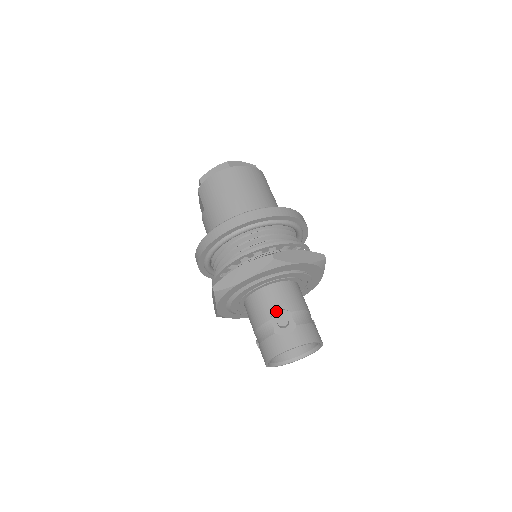
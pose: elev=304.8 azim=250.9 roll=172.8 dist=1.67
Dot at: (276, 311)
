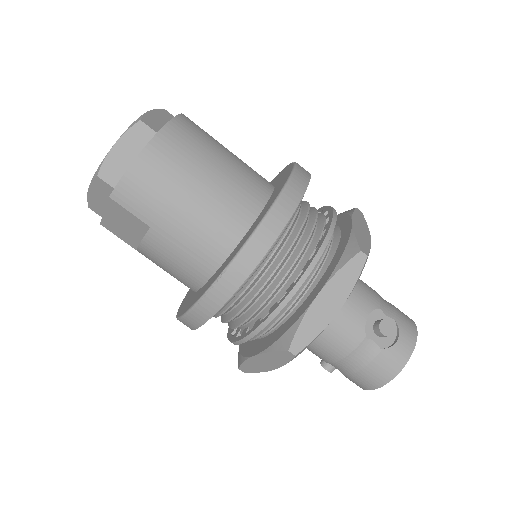
Dot at: (365, 320)
